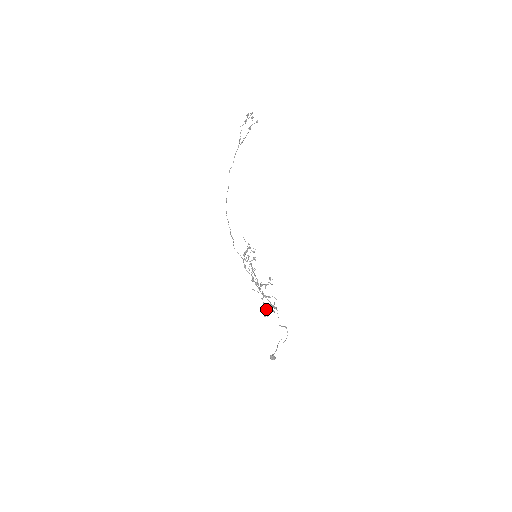
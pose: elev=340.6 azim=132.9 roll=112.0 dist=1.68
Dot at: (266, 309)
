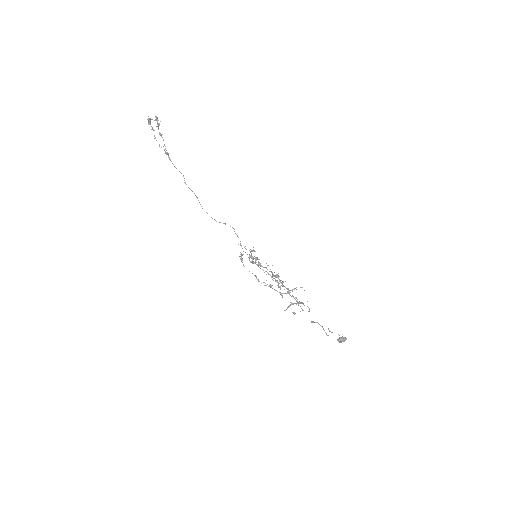
Dot at: occluded
